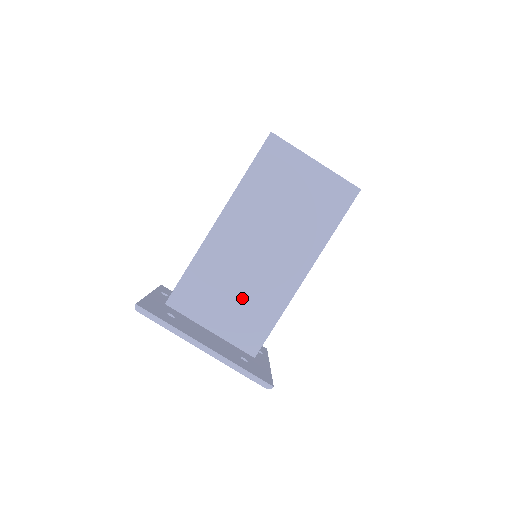
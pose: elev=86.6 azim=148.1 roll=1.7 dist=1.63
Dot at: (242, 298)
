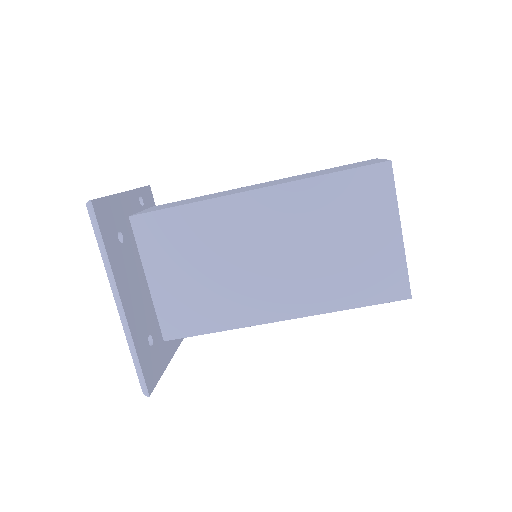
Dot at: (205, 282)
